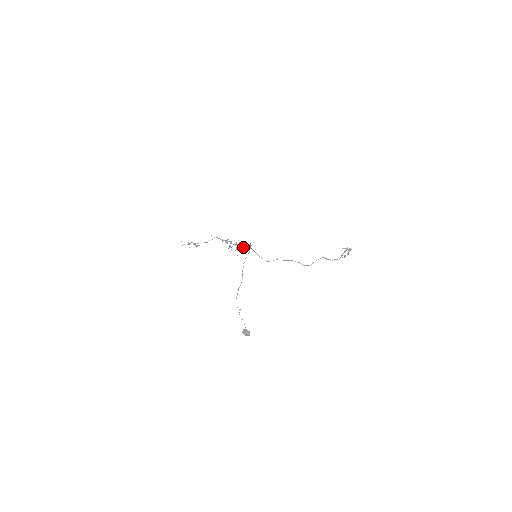
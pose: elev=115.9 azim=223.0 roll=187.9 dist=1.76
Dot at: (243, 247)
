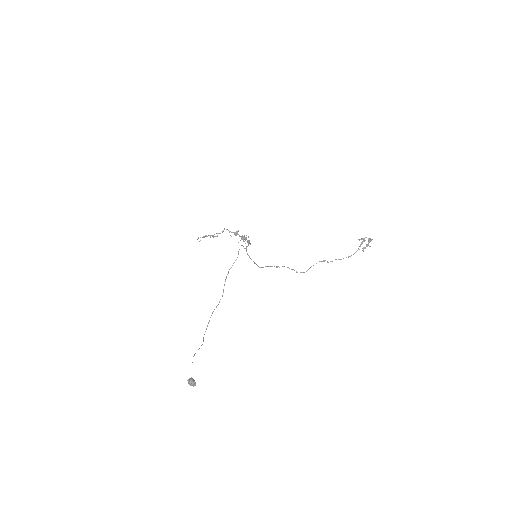
Dot at: occluded
